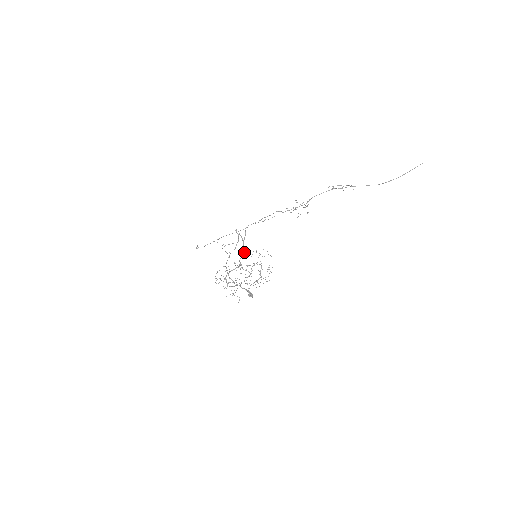
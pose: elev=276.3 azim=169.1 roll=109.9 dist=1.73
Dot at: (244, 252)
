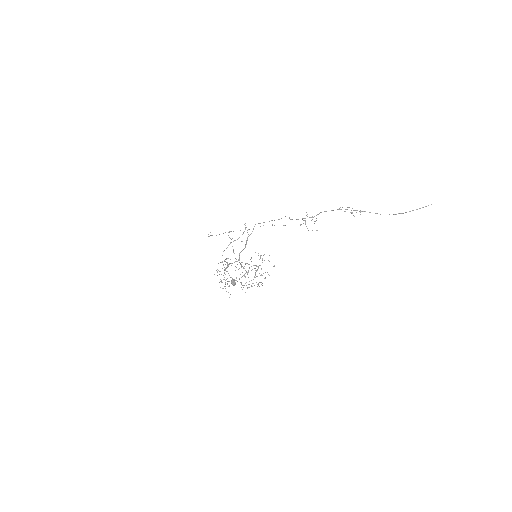
Dot at: (245, 247)
